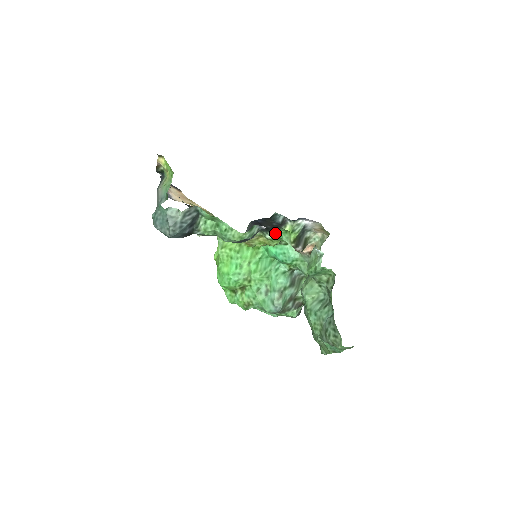
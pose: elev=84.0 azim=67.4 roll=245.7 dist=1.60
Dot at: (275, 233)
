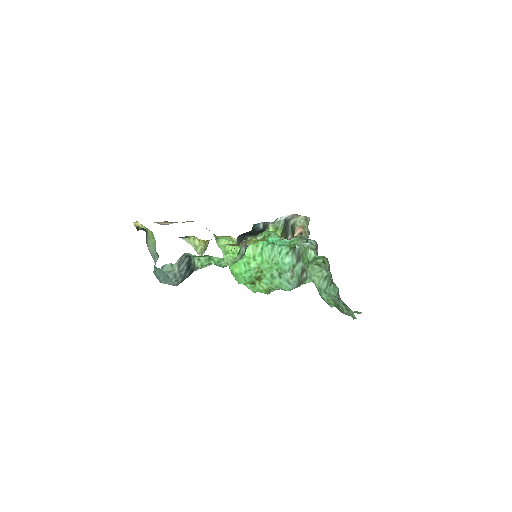
Dot at: (263, 234)
